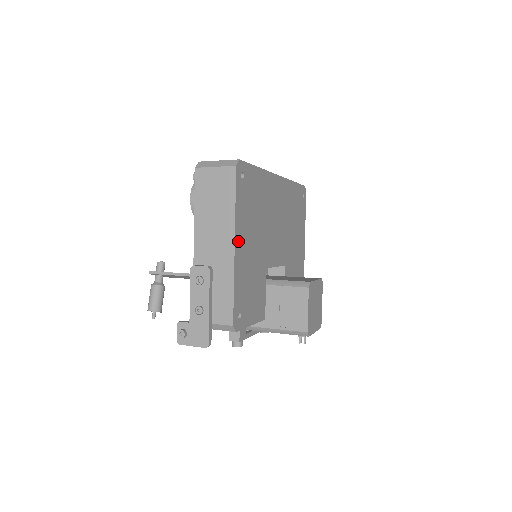
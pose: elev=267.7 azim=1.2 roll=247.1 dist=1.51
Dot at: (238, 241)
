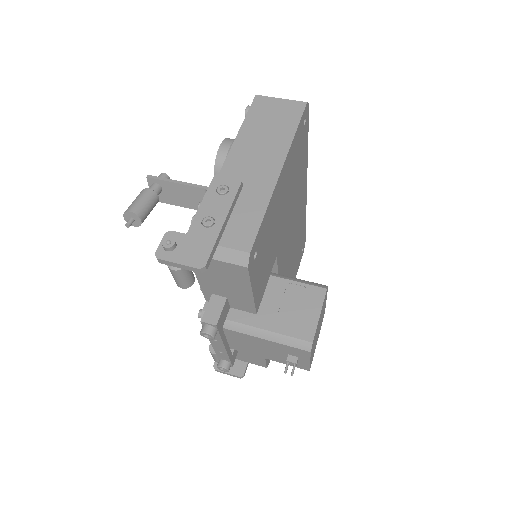
Dot at: (284, 172)
